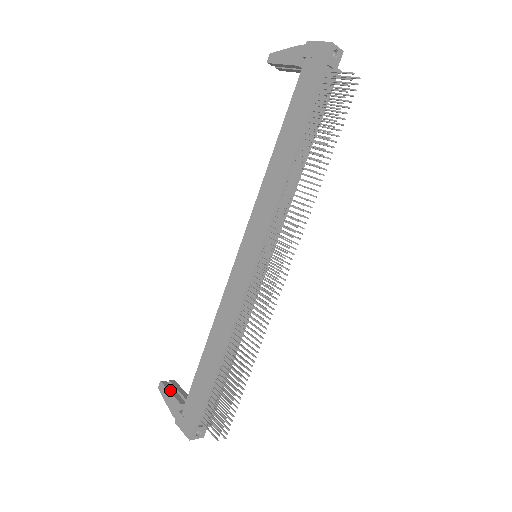
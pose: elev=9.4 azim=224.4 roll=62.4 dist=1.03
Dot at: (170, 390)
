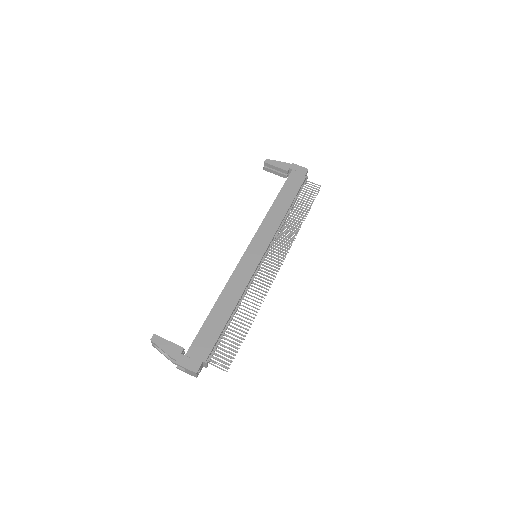
Dot at: (167, 340)
